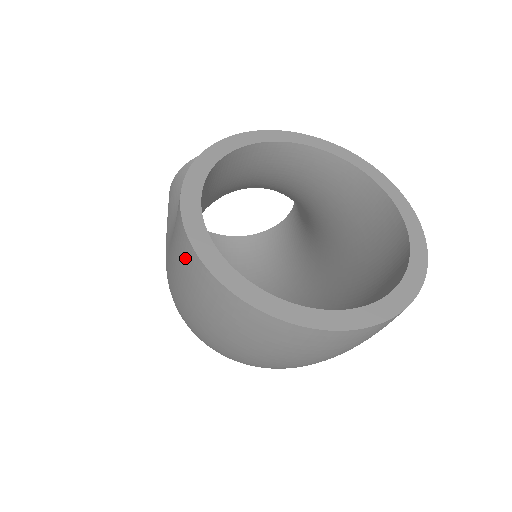
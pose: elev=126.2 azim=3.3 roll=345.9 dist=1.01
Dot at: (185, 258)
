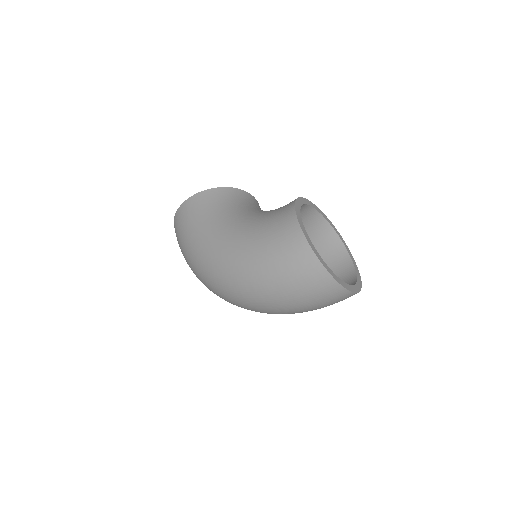
Dot at: (297, 248)
